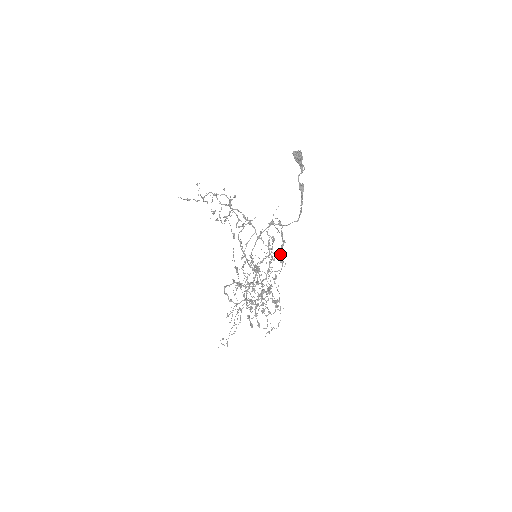
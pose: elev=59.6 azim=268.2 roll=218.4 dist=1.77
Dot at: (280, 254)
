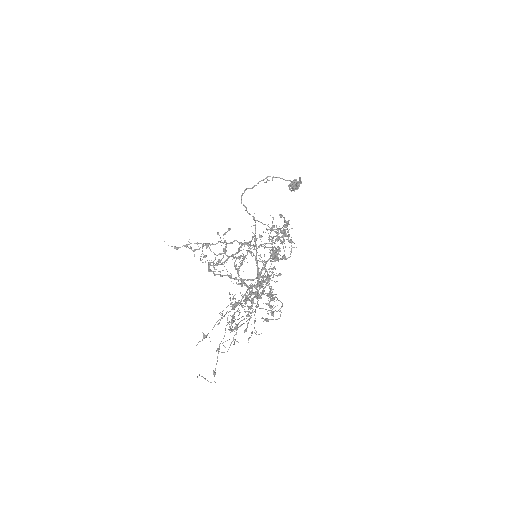
Dot at: (285, 229)
